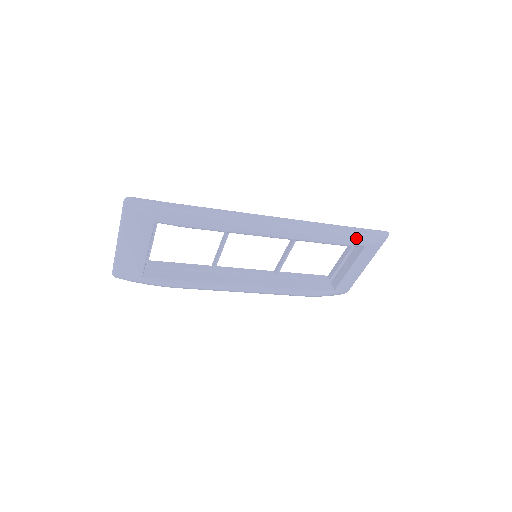
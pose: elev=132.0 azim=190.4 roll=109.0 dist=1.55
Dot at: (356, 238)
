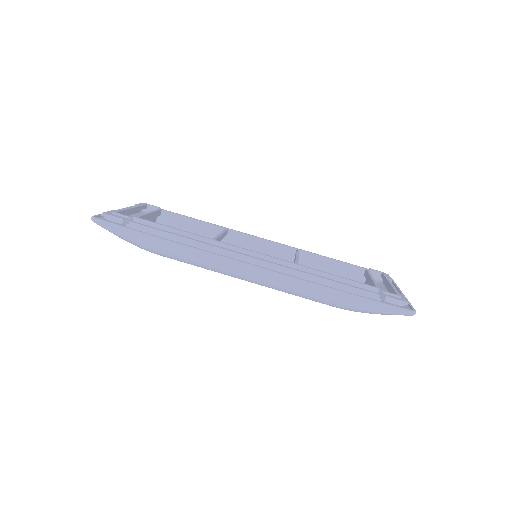
Dot at: (355, 310)
